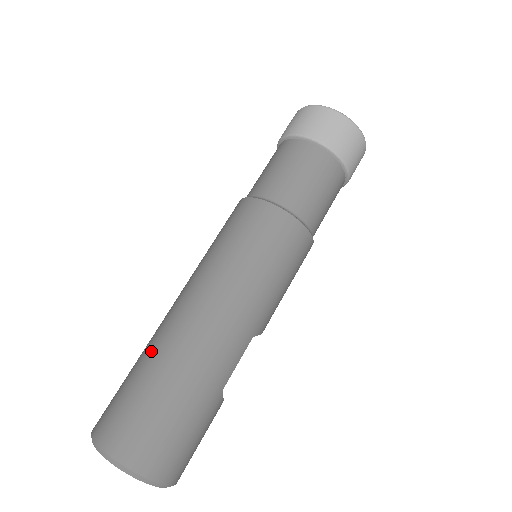
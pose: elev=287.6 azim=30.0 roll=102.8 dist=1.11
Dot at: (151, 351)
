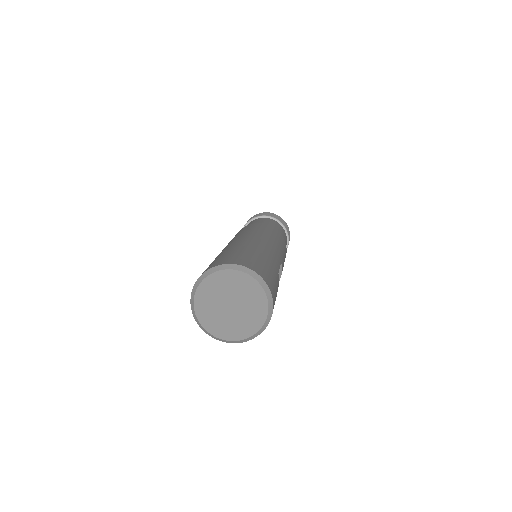
Dot at: (224, 251)
